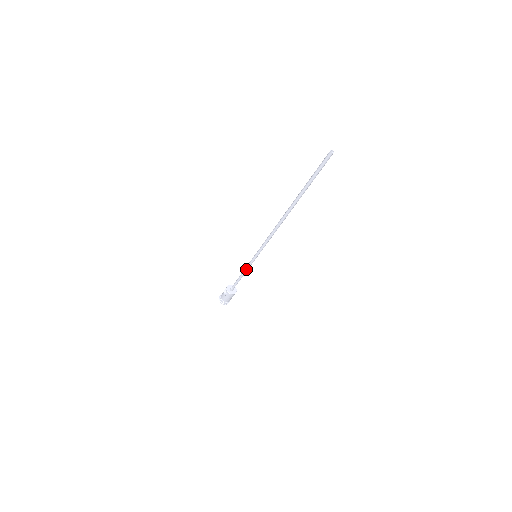
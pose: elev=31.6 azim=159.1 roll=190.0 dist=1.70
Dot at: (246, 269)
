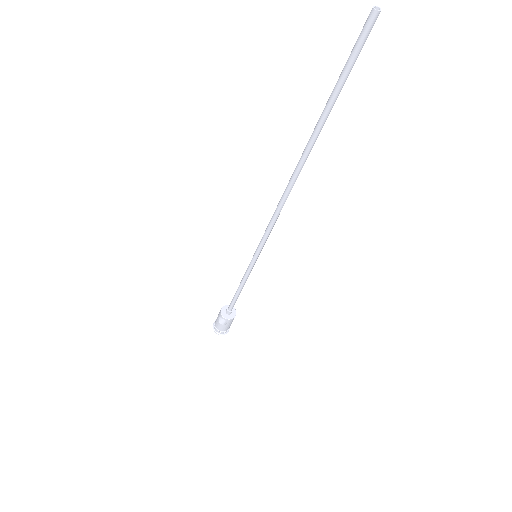
Dot at: (245, 280)
